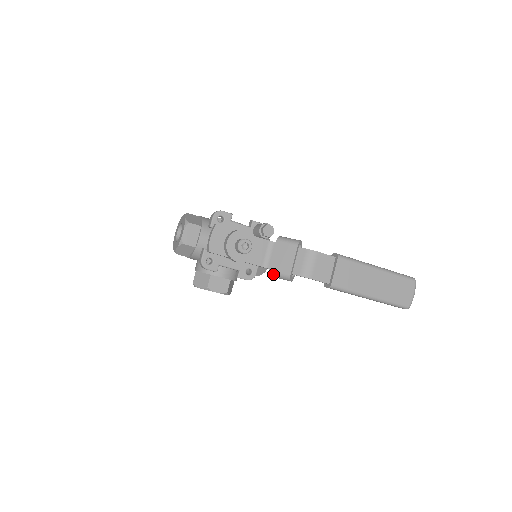
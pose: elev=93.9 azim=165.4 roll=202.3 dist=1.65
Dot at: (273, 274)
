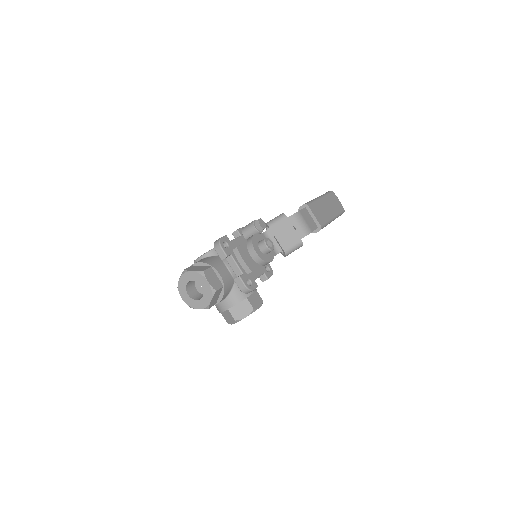
Dot at: (289, 252)
